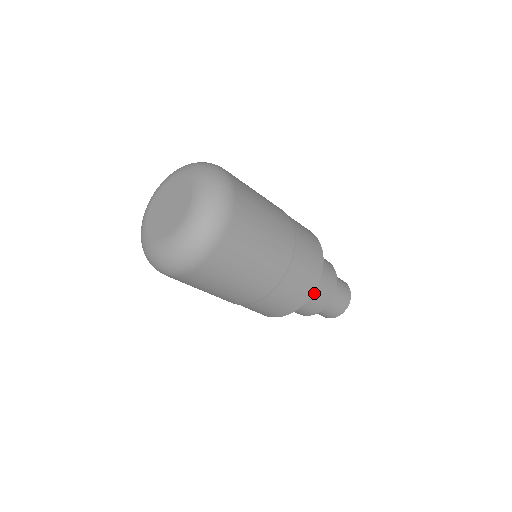
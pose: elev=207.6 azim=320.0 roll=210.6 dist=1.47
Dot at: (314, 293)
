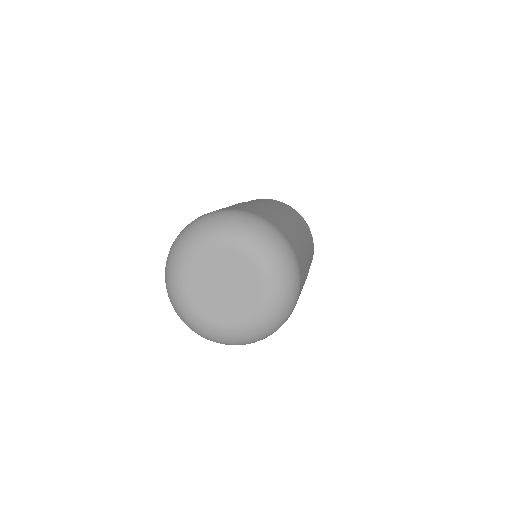
Dot at: occluded
